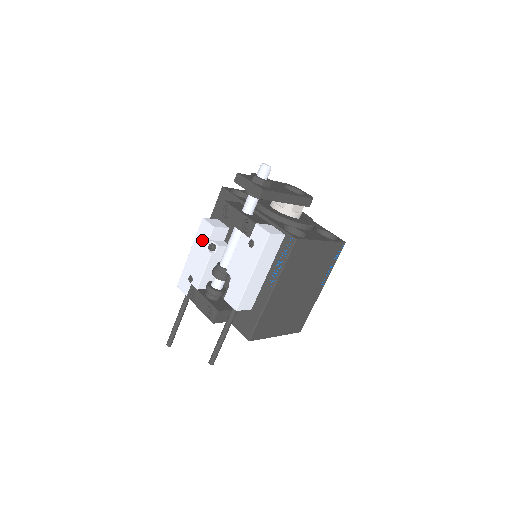
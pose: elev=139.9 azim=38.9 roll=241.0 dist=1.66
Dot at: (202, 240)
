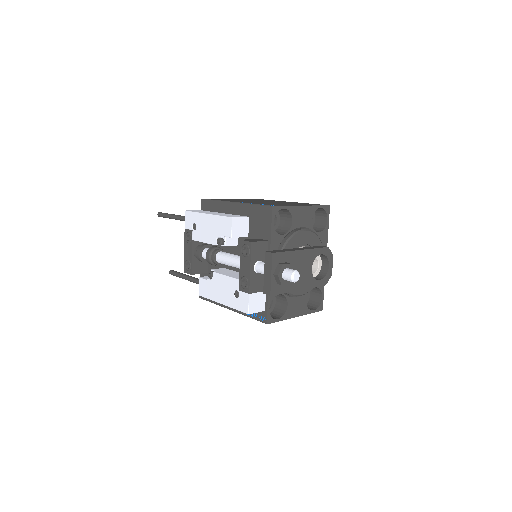
Dot at: (219, 227)
